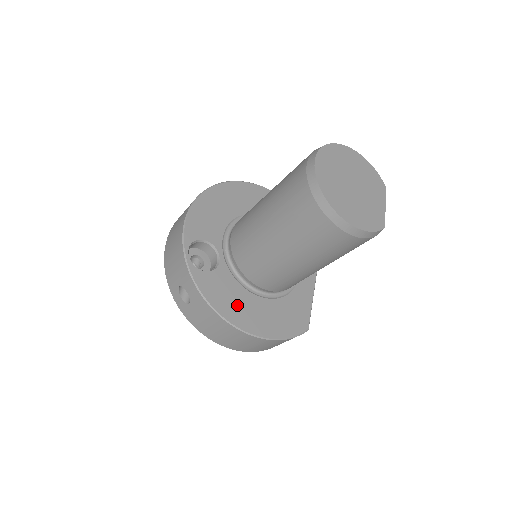
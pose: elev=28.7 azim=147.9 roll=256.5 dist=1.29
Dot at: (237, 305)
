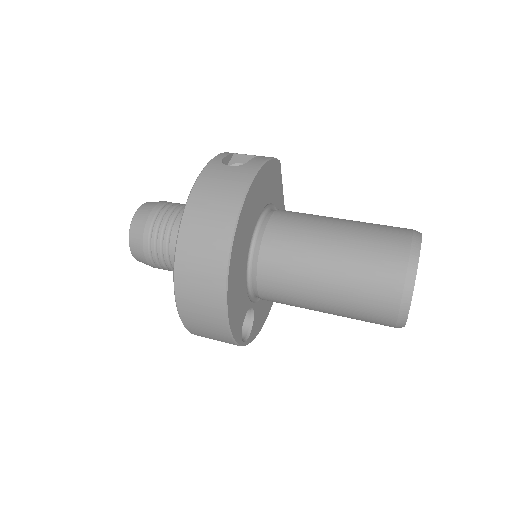
Dot at: (266, 305)
